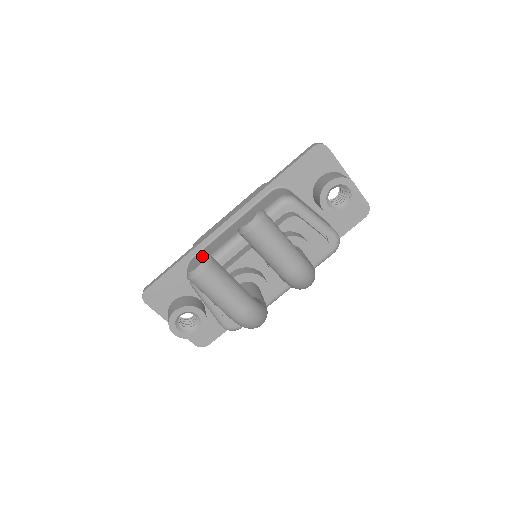
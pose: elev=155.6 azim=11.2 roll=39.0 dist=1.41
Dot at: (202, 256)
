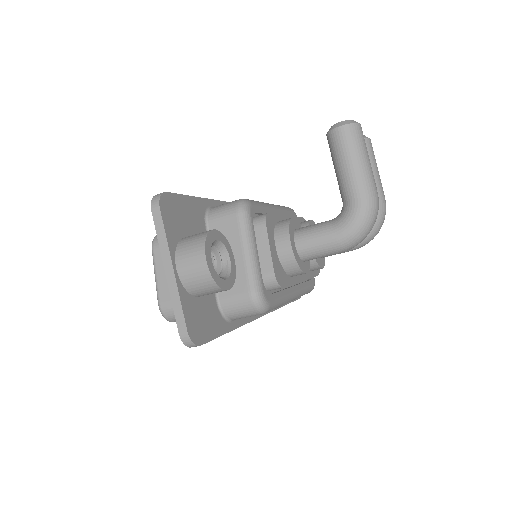
Dot at: occluded
